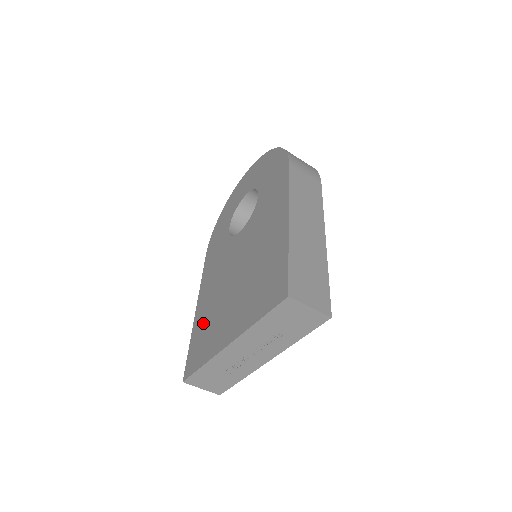
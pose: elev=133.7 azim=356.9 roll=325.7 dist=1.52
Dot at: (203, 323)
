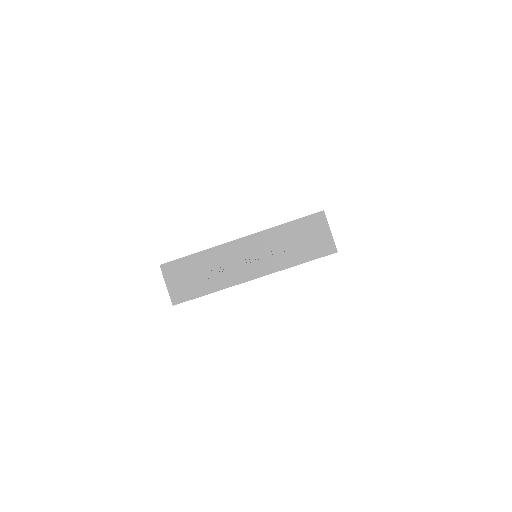
Dot at: occluded
